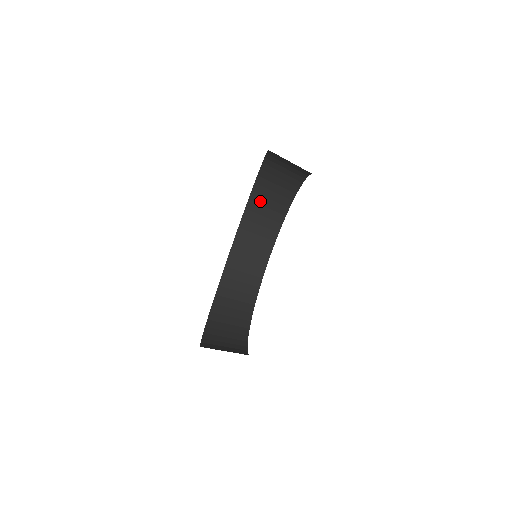
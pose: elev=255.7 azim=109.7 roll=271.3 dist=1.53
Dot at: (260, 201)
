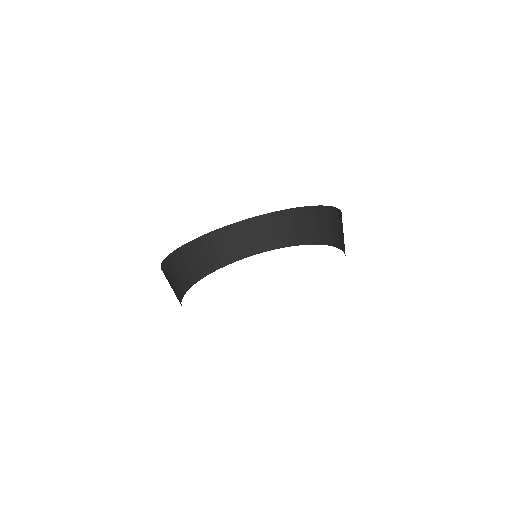
Dot at: (303, 218)
